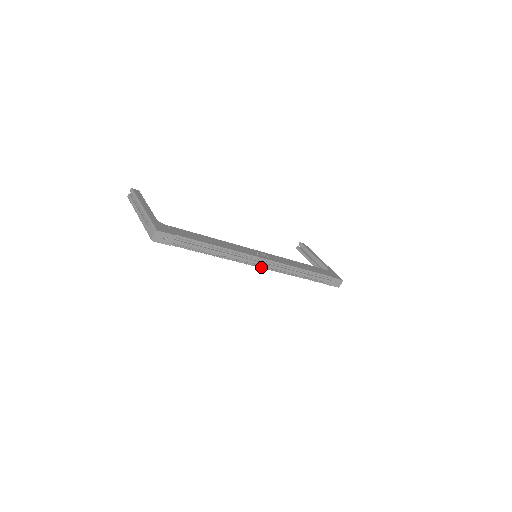
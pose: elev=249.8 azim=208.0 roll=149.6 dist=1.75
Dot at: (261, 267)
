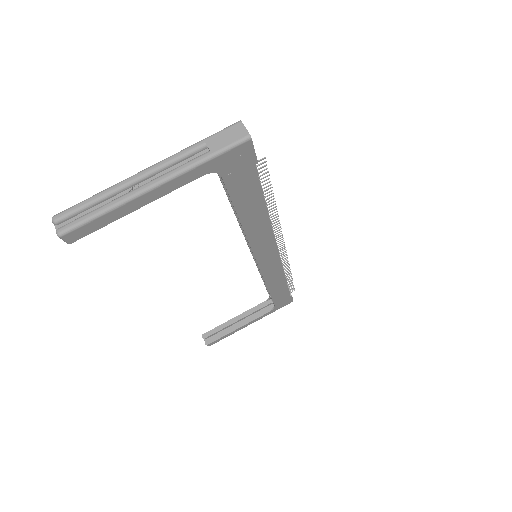
Dot at: (281, 245)
